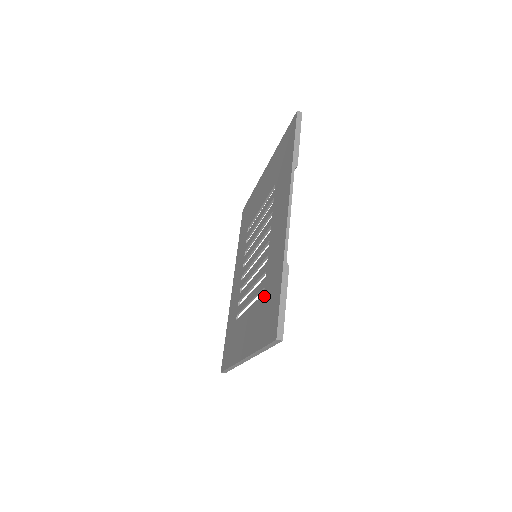
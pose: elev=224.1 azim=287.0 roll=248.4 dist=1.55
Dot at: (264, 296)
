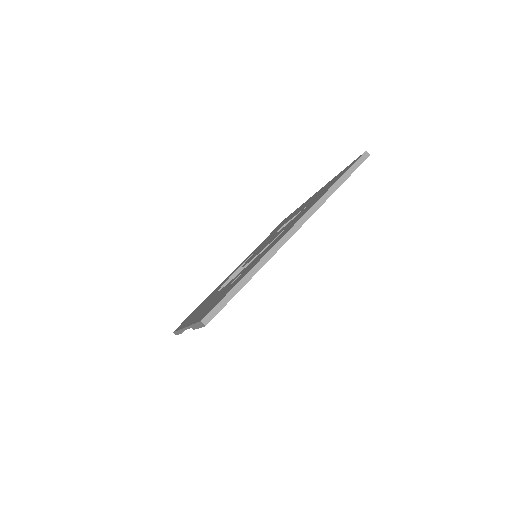
Dot at: (312, 201)
